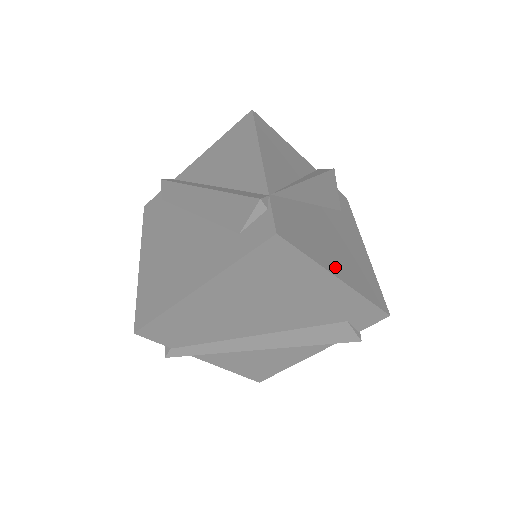
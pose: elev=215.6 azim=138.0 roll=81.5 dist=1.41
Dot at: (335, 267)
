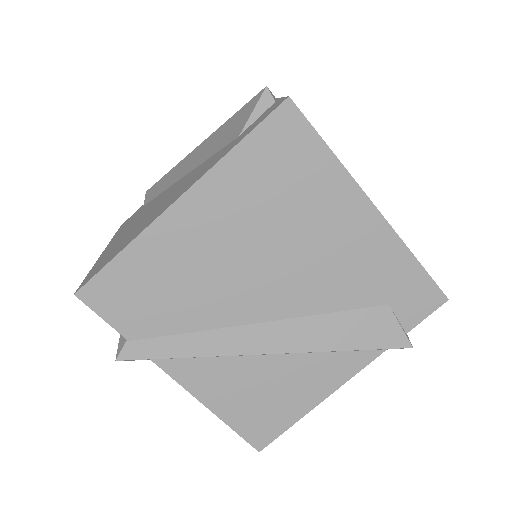
Dot at: occluded
